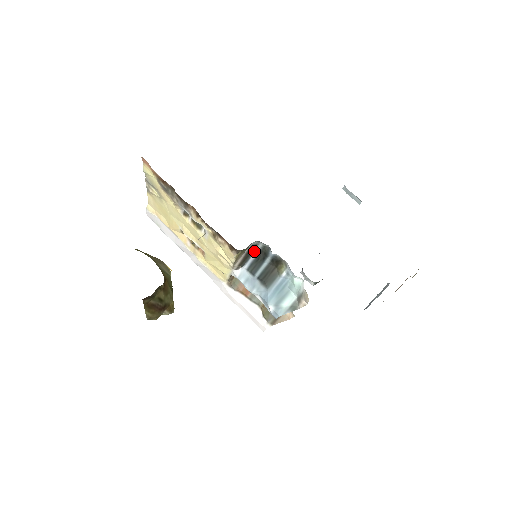
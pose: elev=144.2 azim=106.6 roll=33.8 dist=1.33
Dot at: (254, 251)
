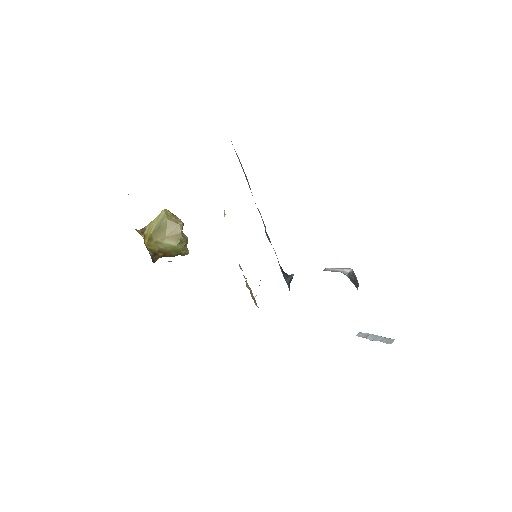
Dot at: occluded
